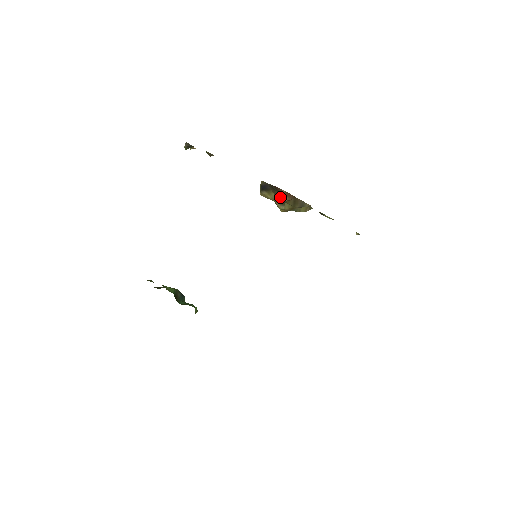
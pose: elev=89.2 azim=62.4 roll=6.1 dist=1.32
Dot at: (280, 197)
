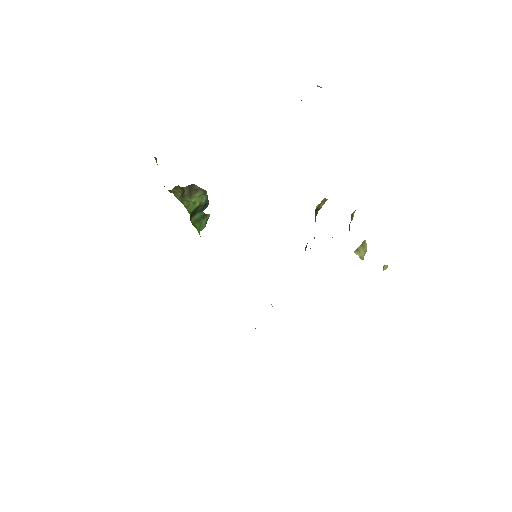
Dot at: (305, 249)
